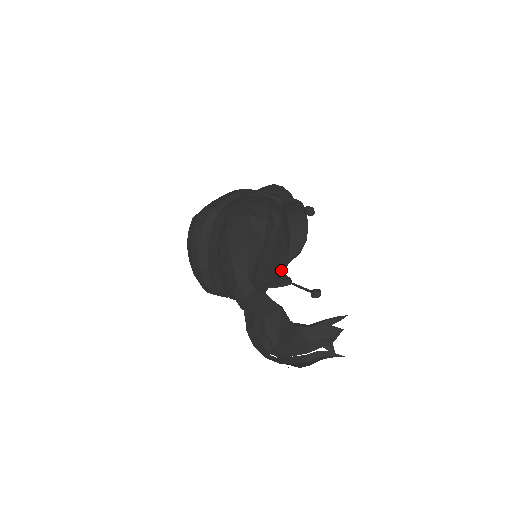
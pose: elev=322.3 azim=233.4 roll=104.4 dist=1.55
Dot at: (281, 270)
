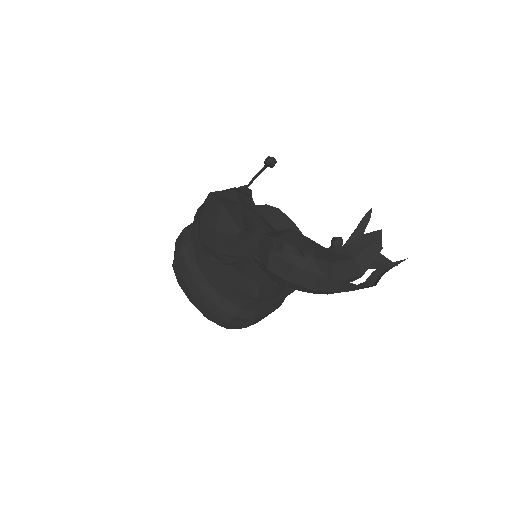
Dot at: occluded
